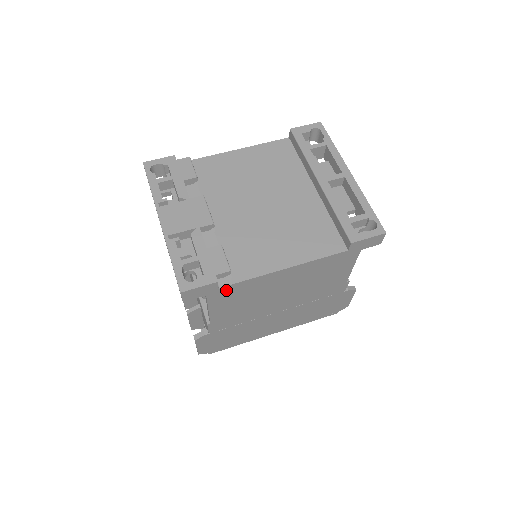
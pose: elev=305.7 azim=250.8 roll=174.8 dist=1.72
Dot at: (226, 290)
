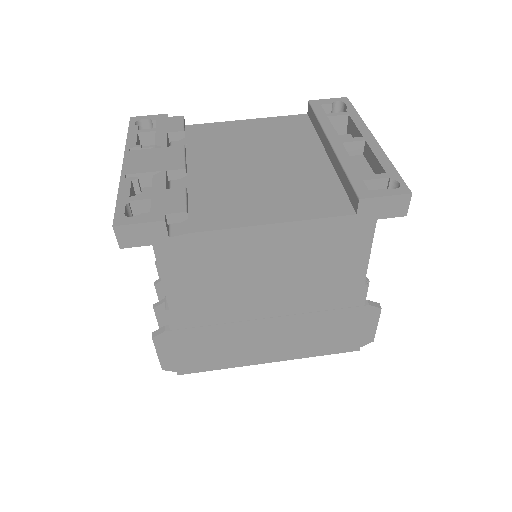
Dot at: (181, 243)
